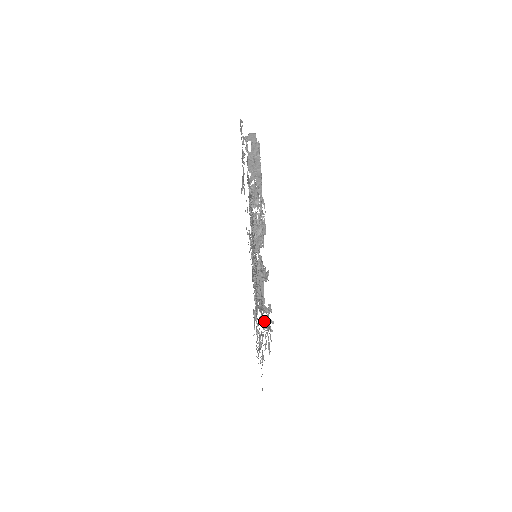
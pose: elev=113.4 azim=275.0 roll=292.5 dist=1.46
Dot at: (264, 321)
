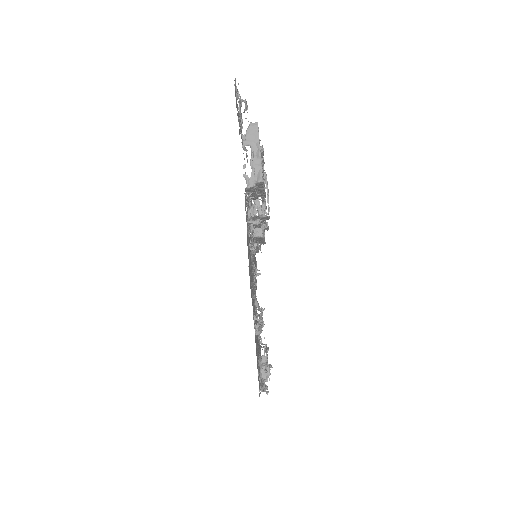
Dot at: (262, 362)
